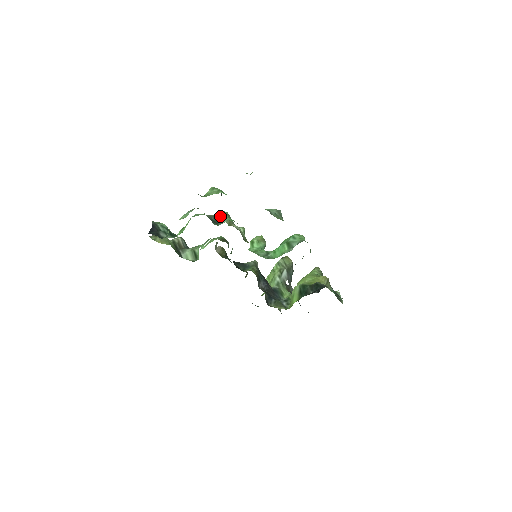
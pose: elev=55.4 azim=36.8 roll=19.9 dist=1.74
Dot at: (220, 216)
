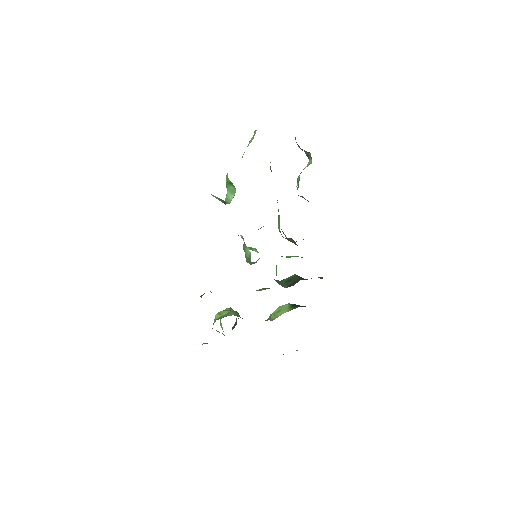
Dot at: occluded
